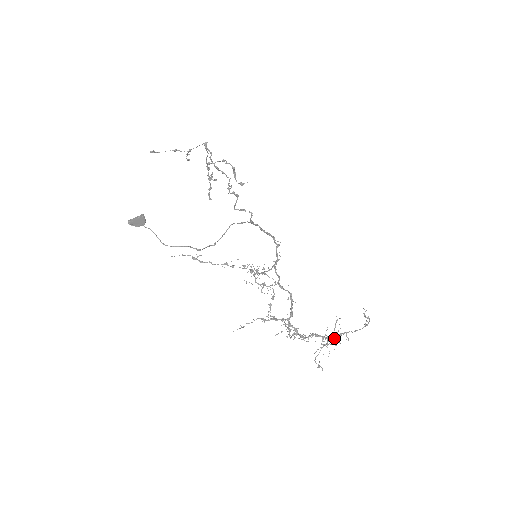
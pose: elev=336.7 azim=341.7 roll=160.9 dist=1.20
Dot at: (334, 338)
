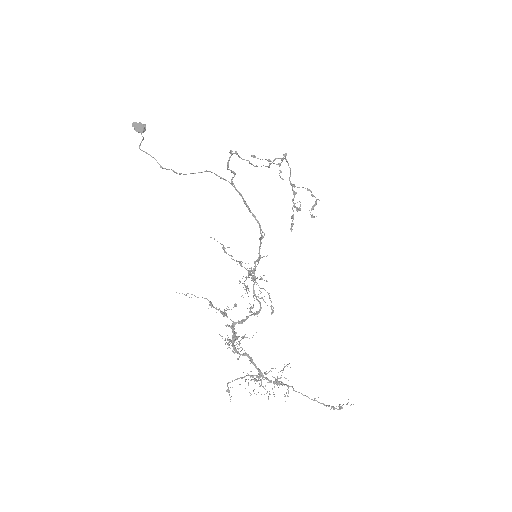
Dot at: occluded
